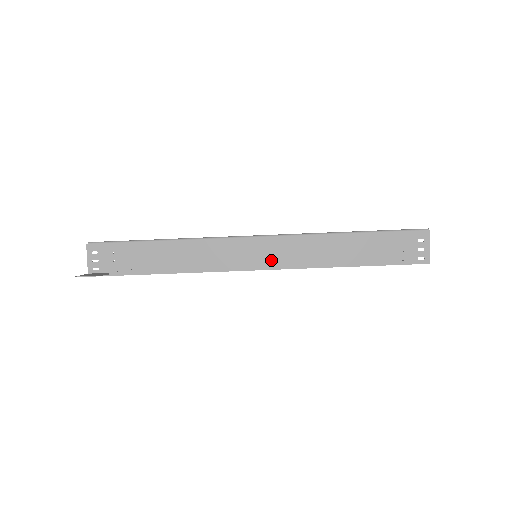
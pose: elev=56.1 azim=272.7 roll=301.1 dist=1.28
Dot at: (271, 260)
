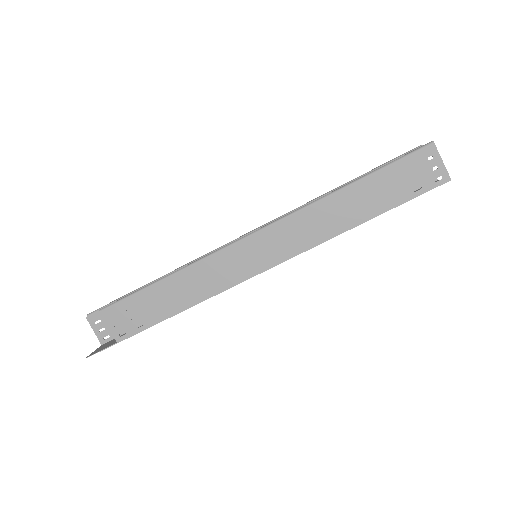
Dot at: (272, 255)
